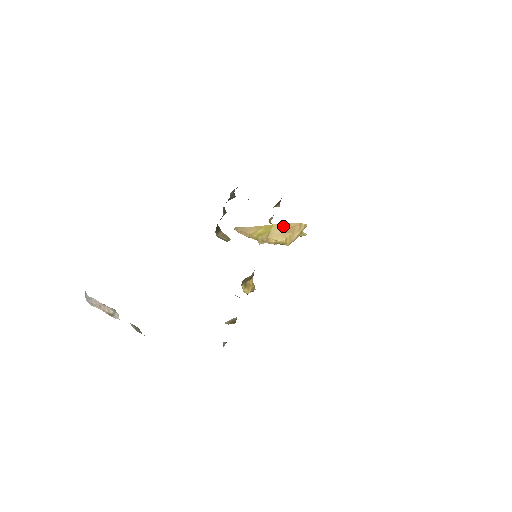
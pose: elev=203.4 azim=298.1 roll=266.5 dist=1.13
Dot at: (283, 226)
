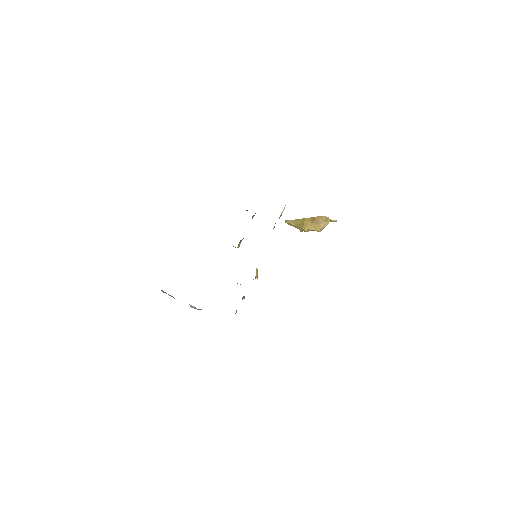
Dot at: (311, 219)
